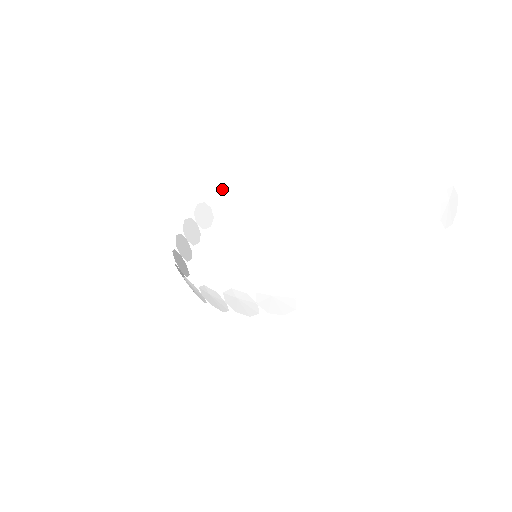
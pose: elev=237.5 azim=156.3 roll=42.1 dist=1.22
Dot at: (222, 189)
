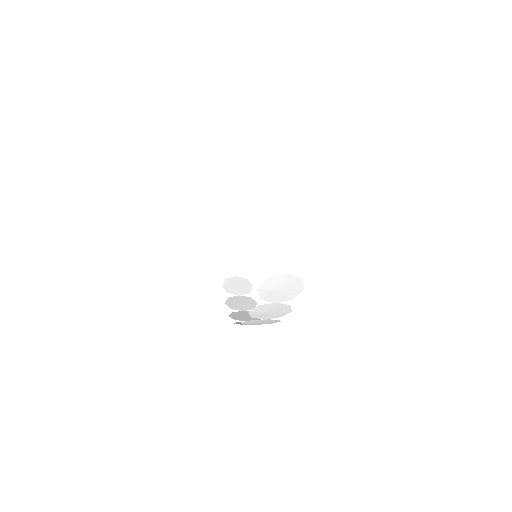
Dot at: (228, 182)
